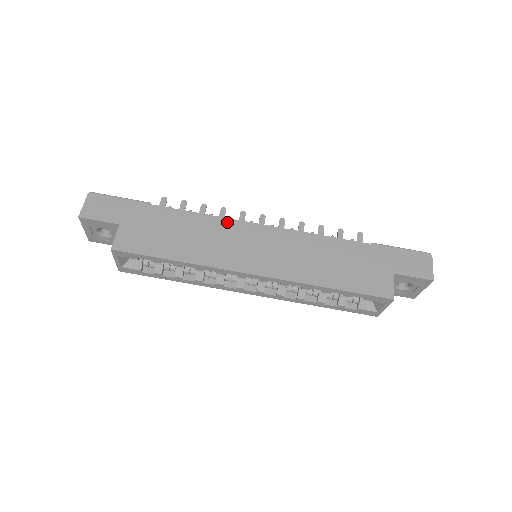
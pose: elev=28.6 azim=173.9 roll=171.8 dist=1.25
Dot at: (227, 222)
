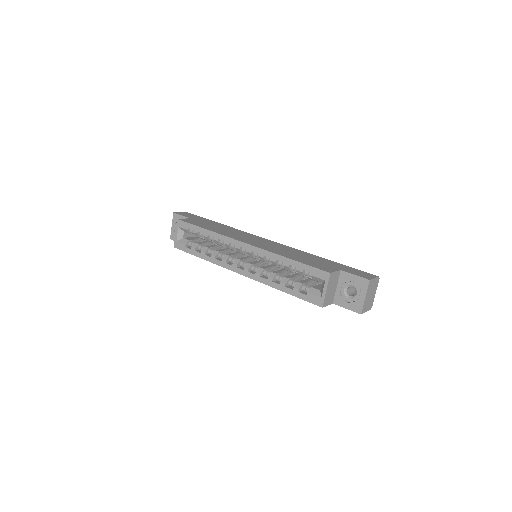
Dot at: (248, 234)
